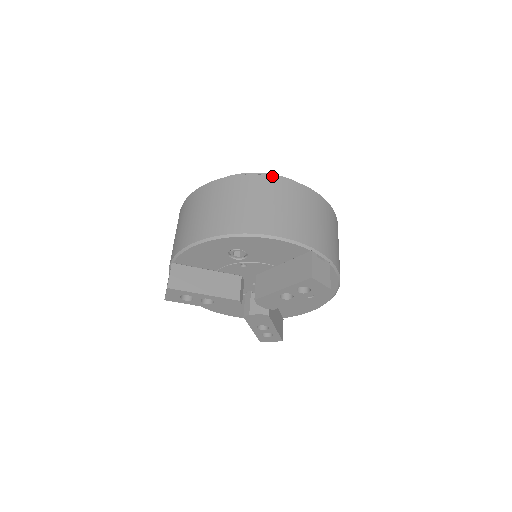
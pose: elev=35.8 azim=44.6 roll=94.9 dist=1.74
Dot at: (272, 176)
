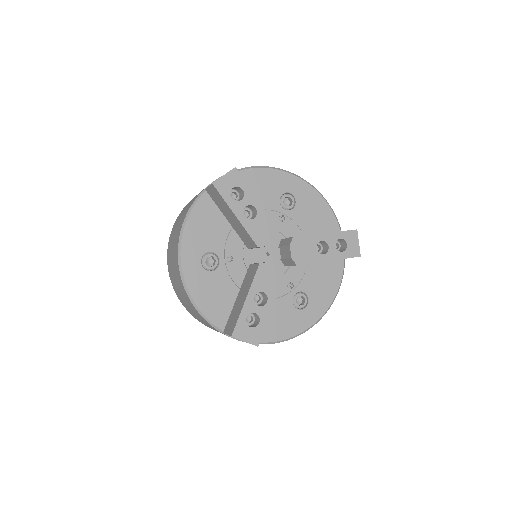
Dot at: occluded
